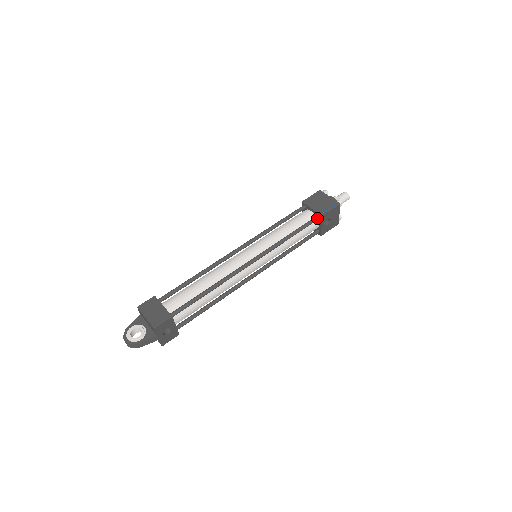
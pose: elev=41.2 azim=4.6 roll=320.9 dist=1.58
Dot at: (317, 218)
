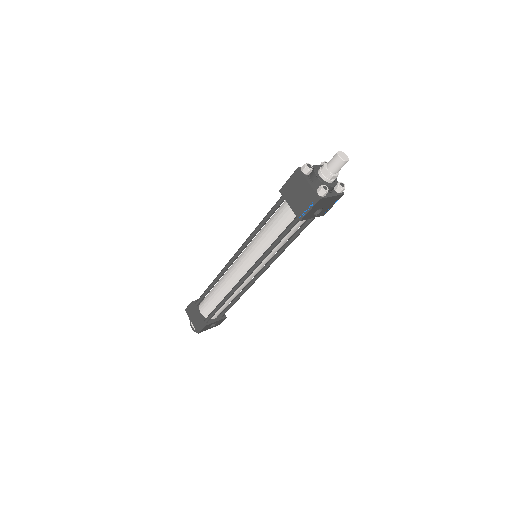
Dot at: (298, 220)
